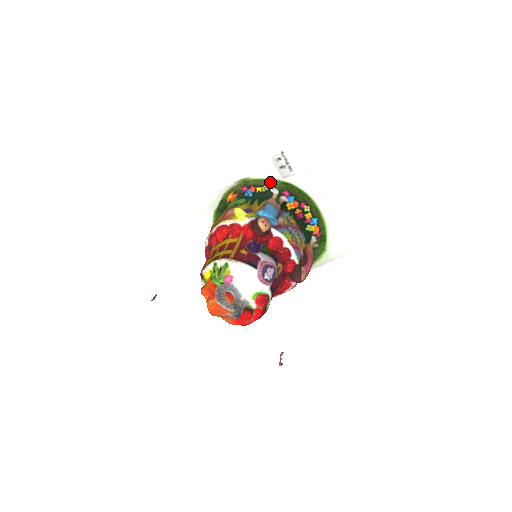
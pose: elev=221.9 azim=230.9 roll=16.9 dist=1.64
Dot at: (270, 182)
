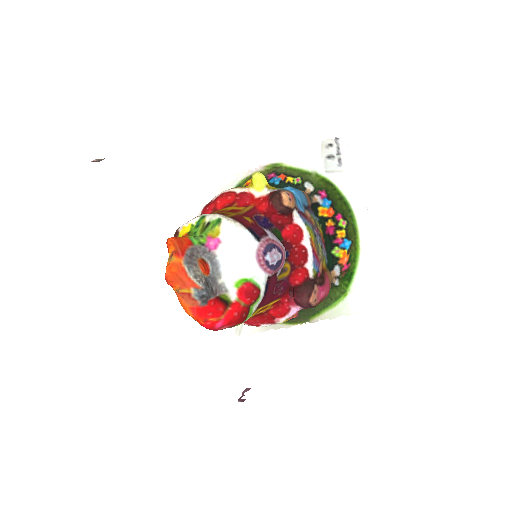
Dot at: (307, 174)
